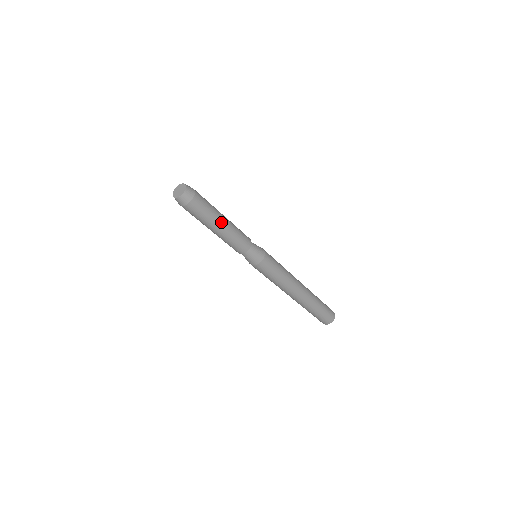
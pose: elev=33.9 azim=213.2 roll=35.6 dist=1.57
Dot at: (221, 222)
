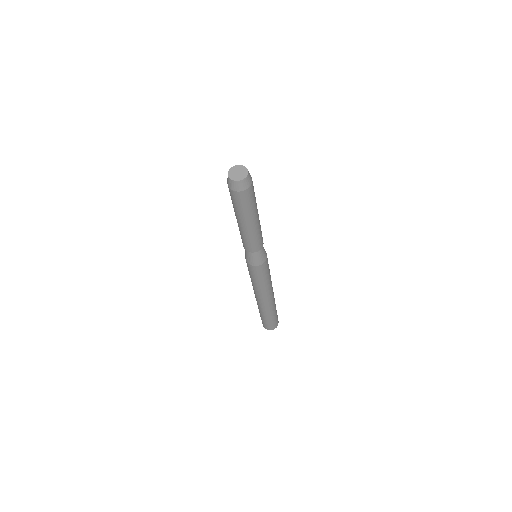
Dot at: (249, 222)
